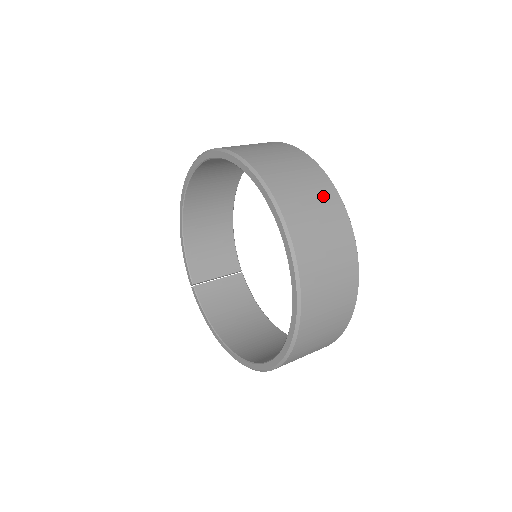
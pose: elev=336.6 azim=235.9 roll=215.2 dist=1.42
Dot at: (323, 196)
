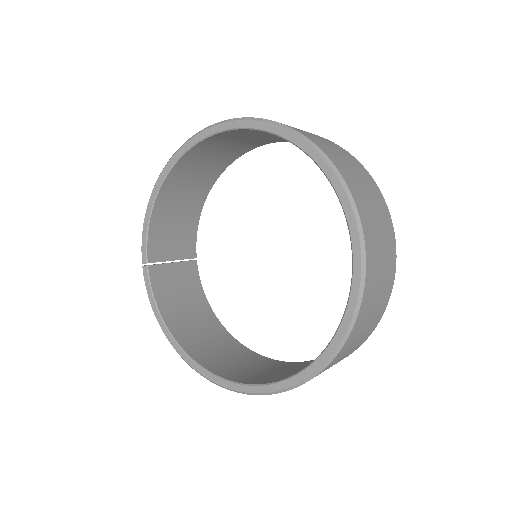
Dot at: (385, 222)
